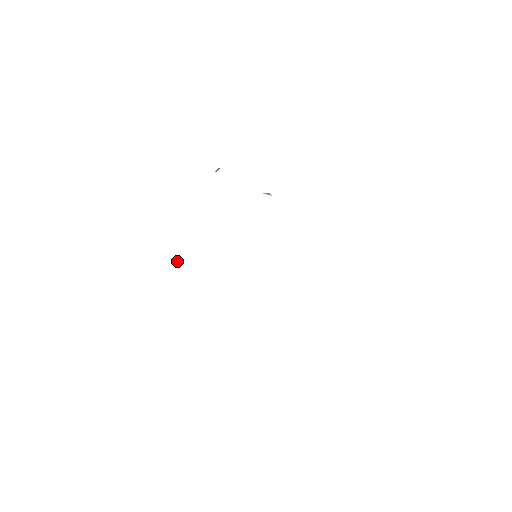
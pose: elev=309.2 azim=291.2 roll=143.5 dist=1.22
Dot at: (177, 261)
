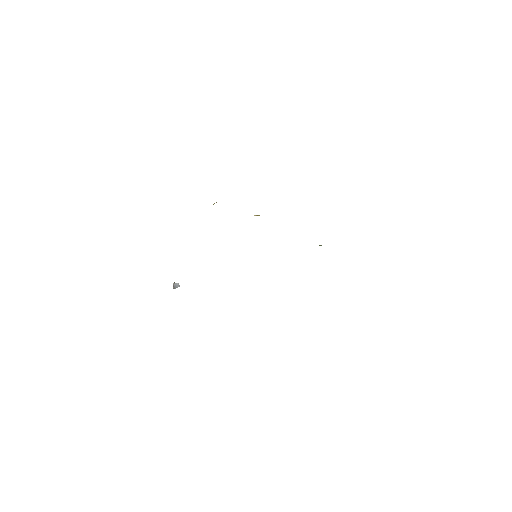
Dot at: occluded
